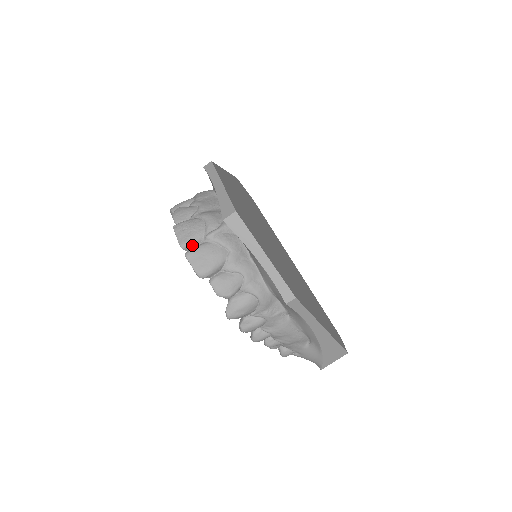
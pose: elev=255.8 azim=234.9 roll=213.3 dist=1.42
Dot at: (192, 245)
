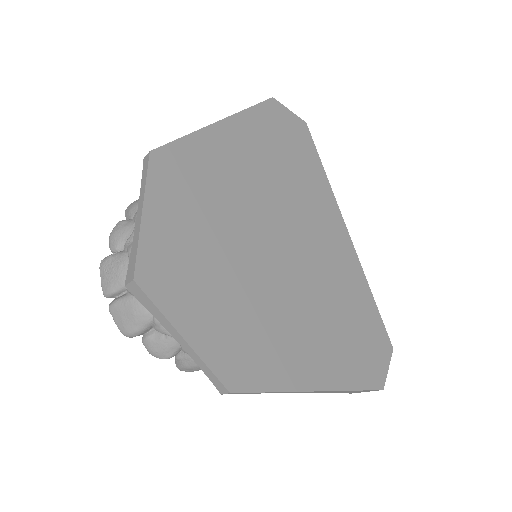
Dot at: (116, 294)
